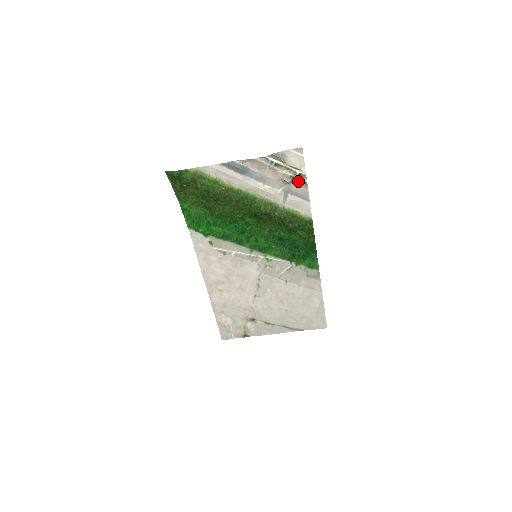
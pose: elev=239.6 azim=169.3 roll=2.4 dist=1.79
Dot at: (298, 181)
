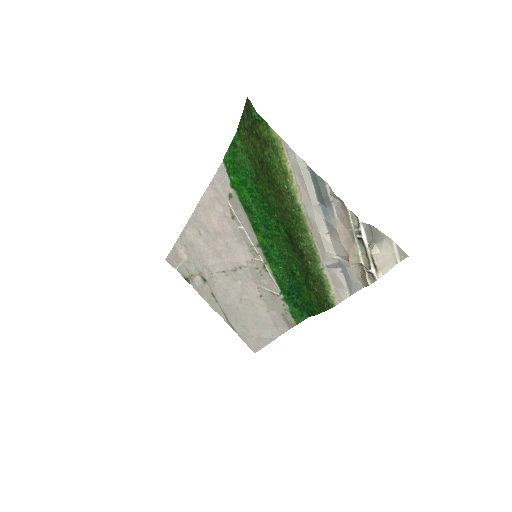
Dot at: (363, 273)
